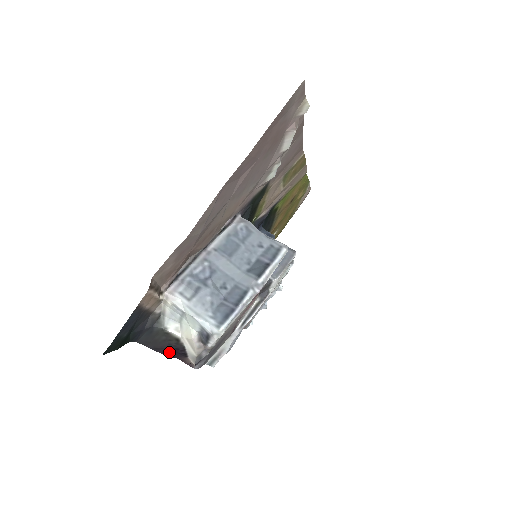
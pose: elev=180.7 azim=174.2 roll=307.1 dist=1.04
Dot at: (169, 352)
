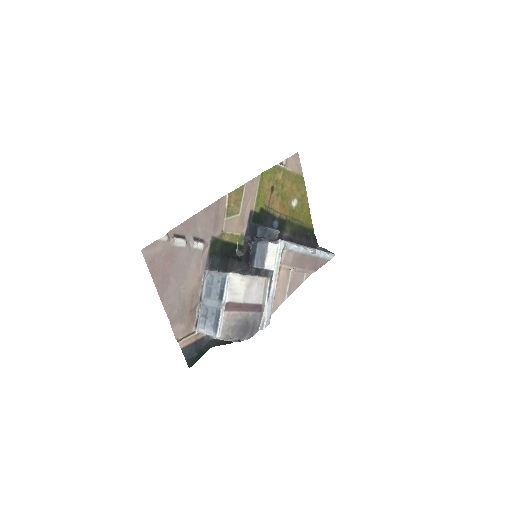
Dot at: (228, 343)
